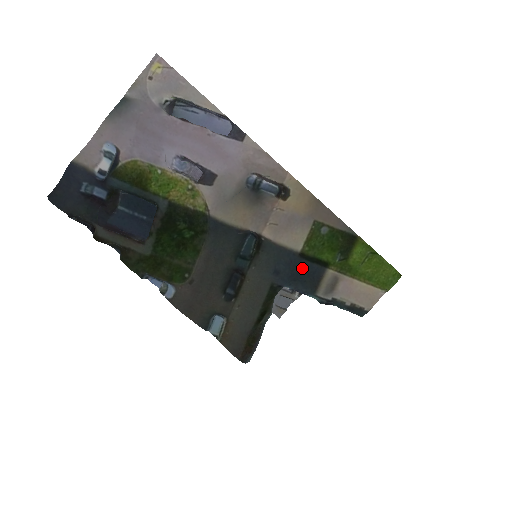
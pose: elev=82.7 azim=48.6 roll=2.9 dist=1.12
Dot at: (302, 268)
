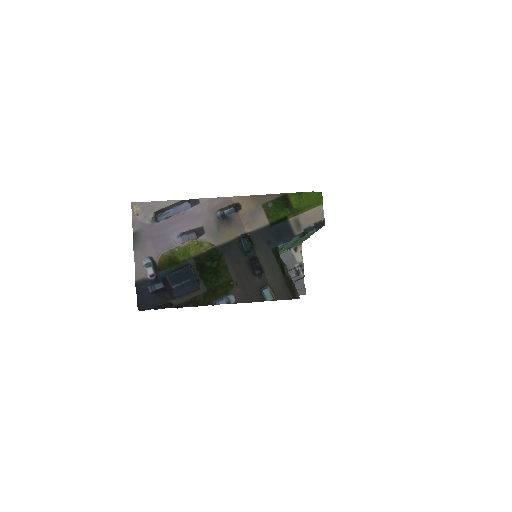
Dot at: (277, 230)
